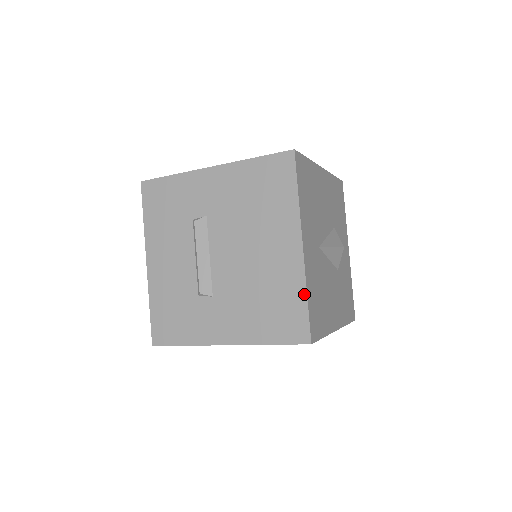
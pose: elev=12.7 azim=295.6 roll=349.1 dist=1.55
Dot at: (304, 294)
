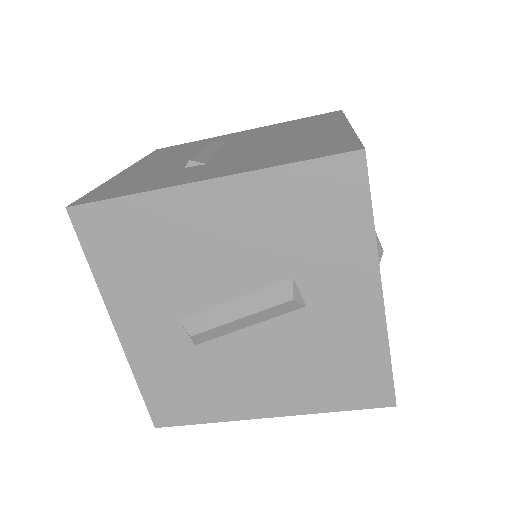
Dot at: (352, 135)
